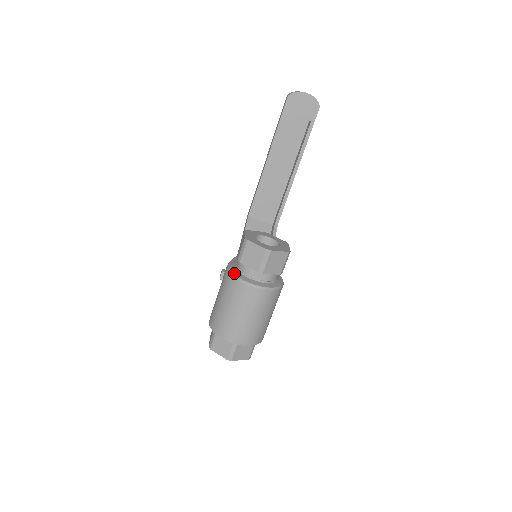
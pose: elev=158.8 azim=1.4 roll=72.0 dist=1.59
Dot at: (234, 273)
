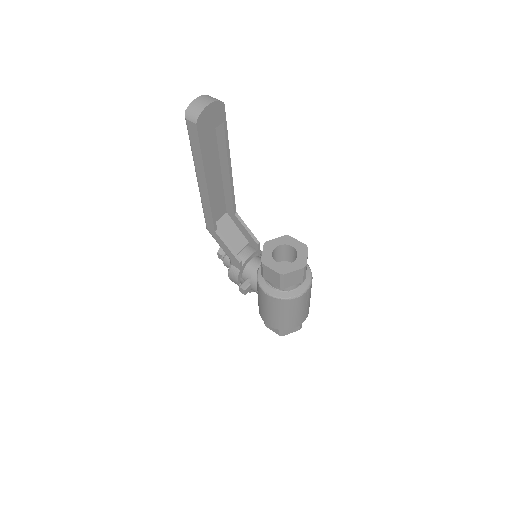
Dot at: (284, 297)
